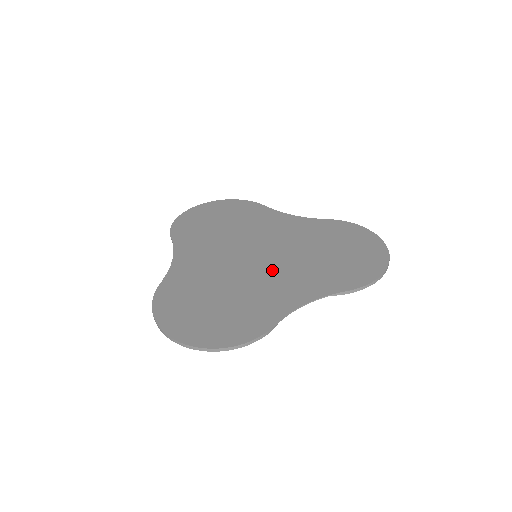
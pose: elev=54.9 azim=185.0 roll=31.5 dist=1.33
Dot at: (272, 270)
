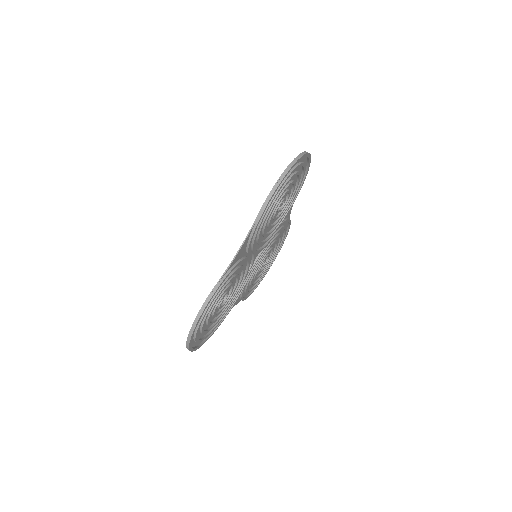
Dot at: (250, 253)
